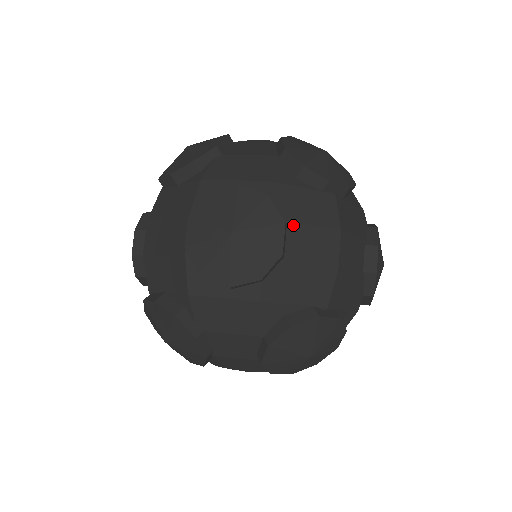
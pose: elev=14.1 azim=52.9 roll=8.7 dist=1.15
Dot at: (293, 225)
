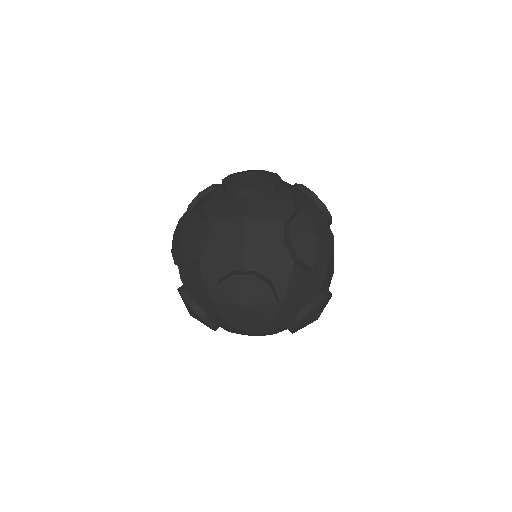
Dot at: (214, 222)
